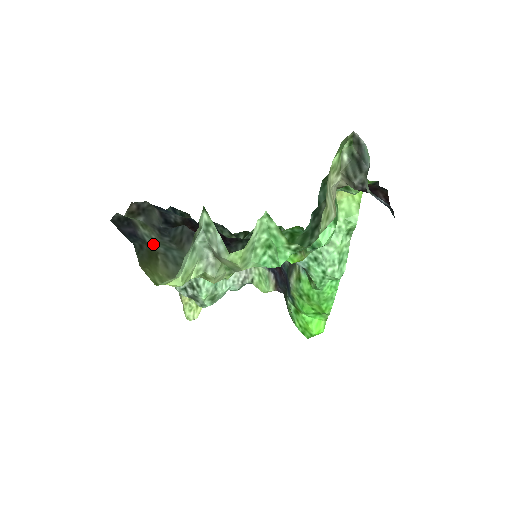
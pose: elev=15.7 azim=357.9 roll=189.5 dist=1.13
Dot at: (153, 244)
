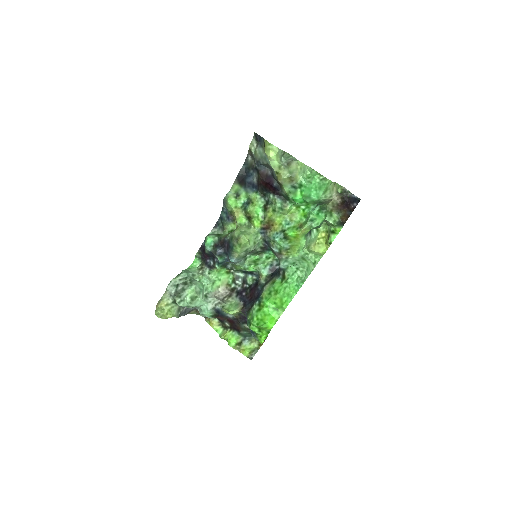
Dot at: (262, 152)
